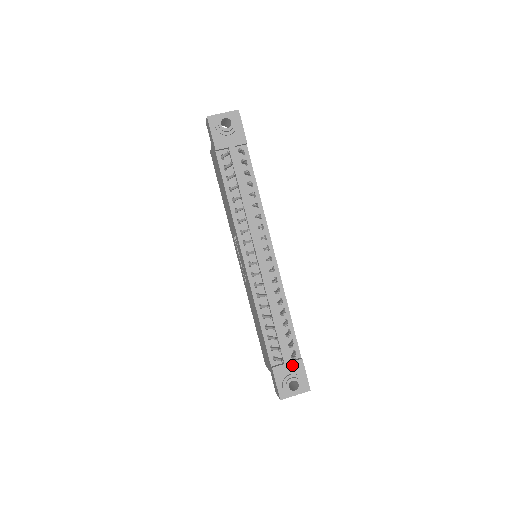
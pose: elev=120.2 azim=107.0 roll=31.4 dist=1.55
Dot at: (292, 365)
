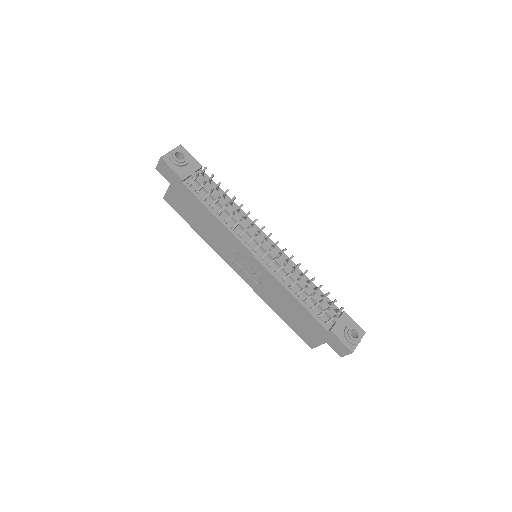
Dot at: (341, 320)
